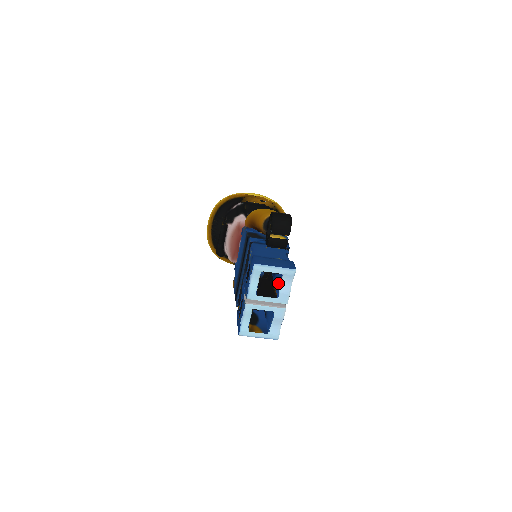
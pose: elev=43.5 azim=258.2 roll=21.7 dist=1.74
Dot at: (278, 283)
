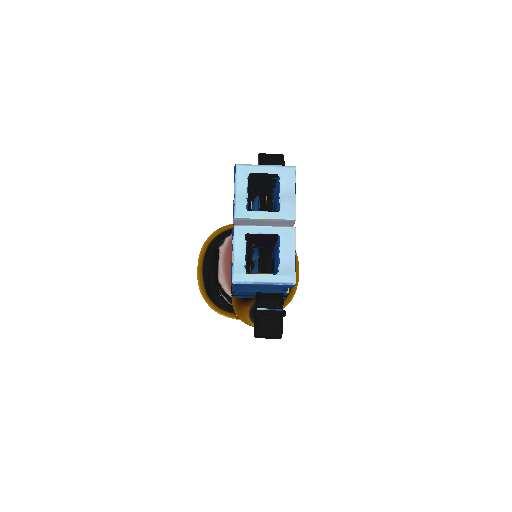
Dot at: (277, 201)
